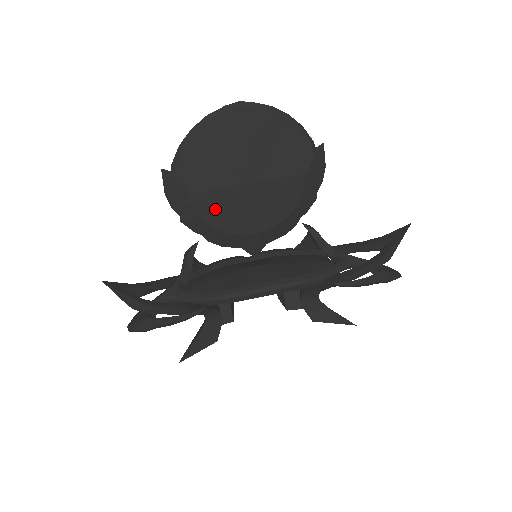
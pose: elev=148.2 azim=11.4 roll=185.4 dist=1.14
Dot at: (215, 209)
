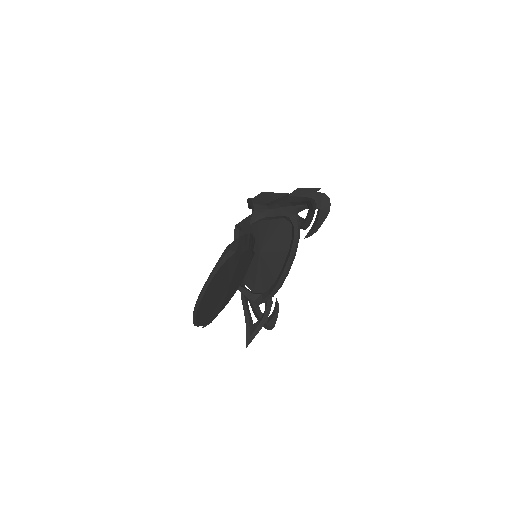
Dot at: (231, 295)
